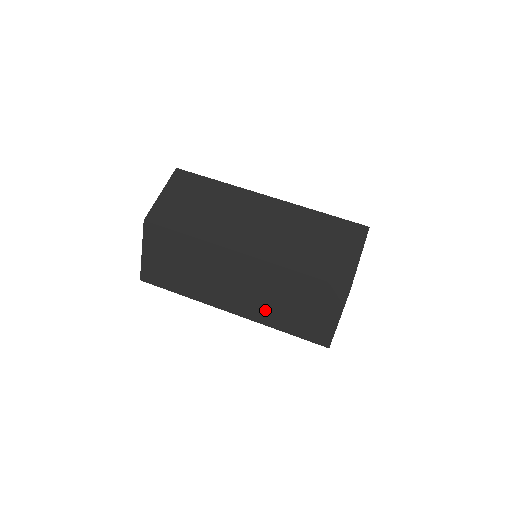
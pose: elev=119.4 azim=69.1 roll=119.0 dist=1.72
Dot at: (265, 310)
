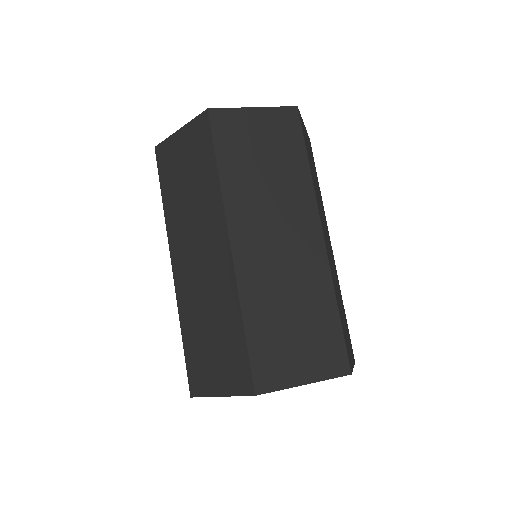
Dot at: occluded
